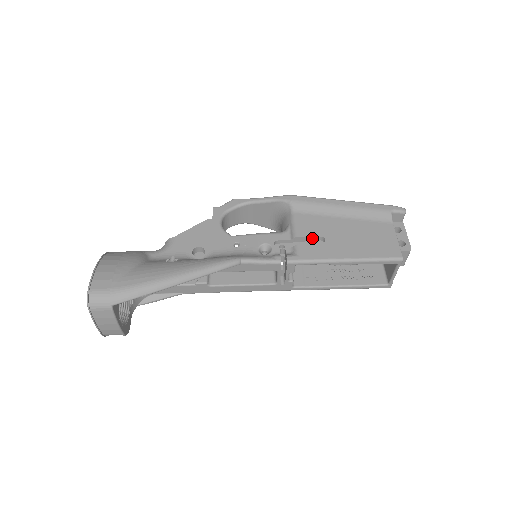
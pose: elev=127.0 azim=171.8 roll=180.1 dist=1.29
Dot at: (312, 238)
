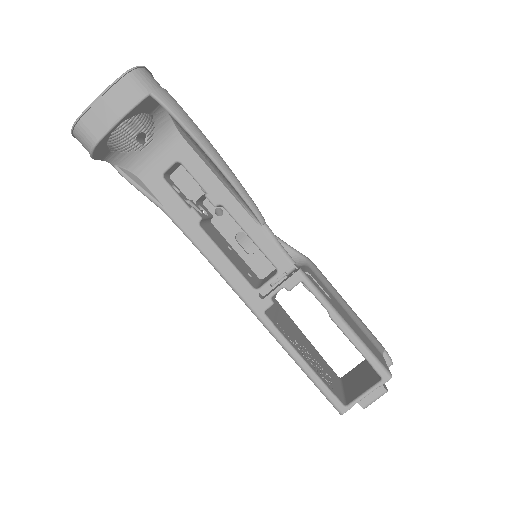
Dot at: occluded
